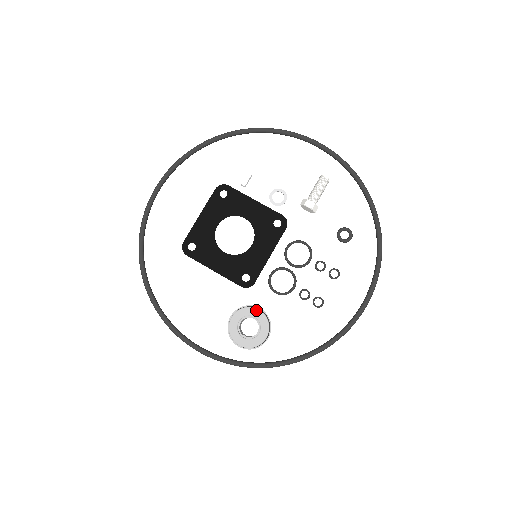
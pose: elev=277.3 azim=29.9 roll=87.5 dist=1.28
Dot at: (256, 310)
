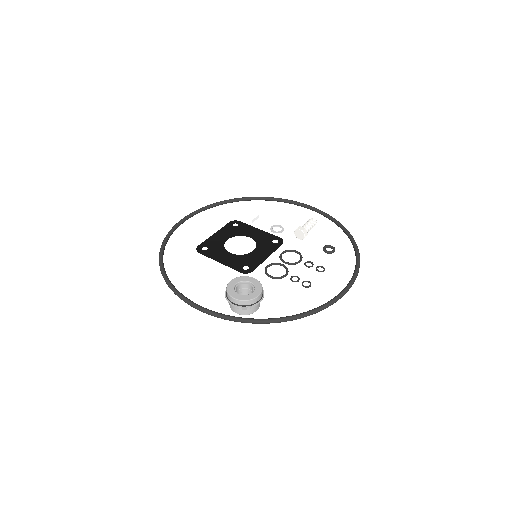
Dot at: (252, 278)
